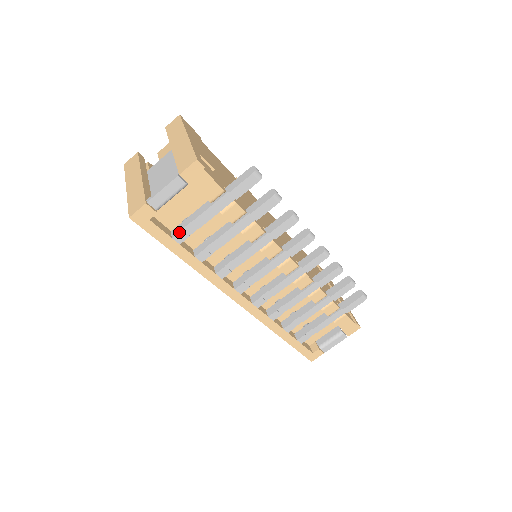
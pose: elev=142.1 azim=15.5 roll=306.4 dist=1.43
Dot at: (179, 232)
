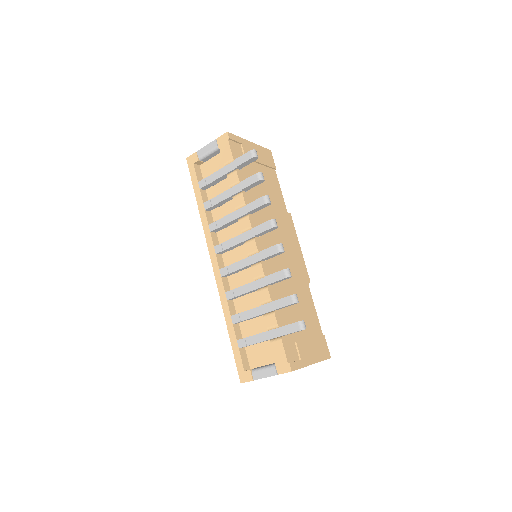
Dot at: (203, 179)
